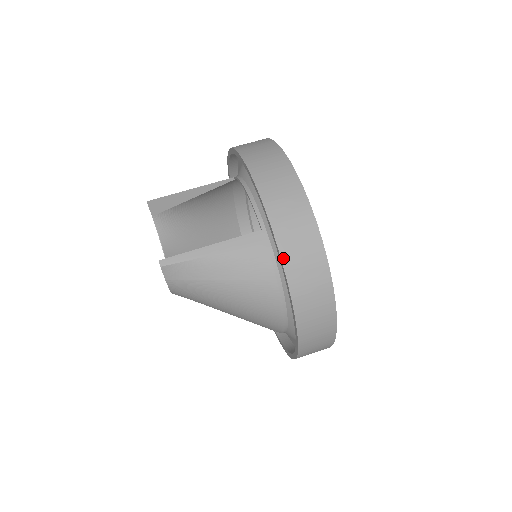
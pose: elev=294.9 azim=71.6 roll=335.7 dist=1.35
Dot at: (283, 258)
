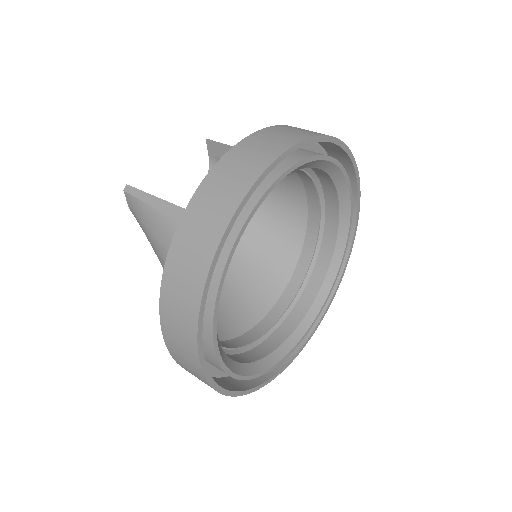
Dot at: (170, 252)
